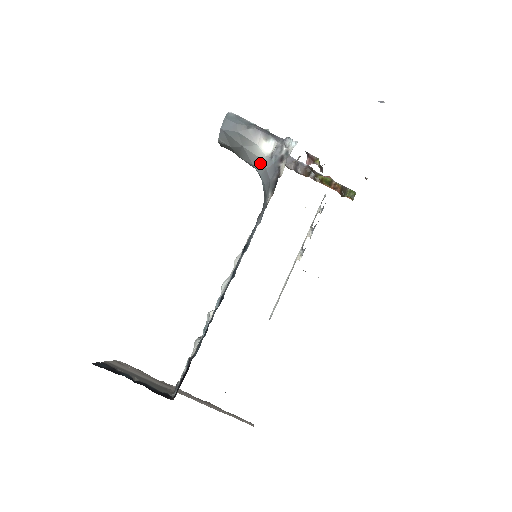
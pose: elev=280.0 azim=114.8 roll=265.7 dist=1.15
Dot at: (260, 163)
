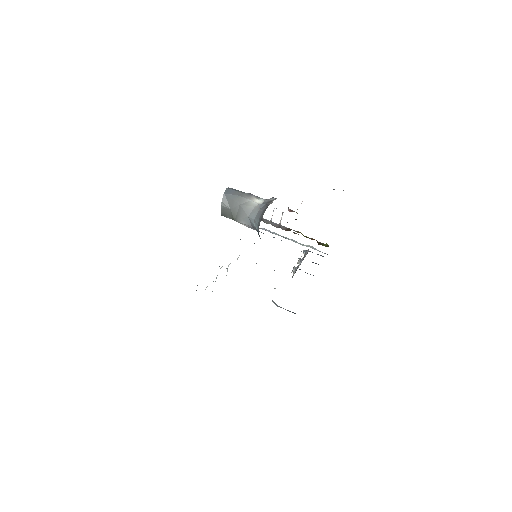
Dot at: (254, 210)
